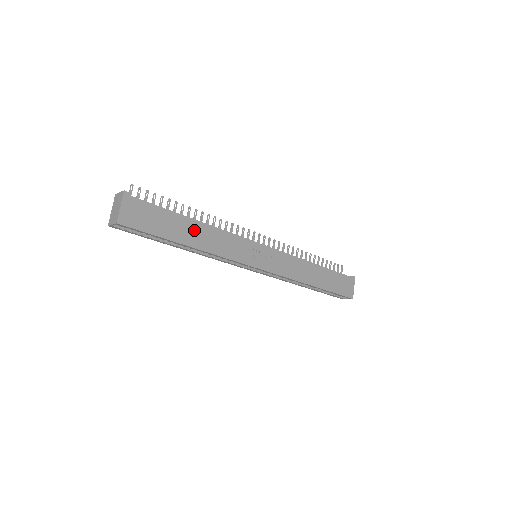
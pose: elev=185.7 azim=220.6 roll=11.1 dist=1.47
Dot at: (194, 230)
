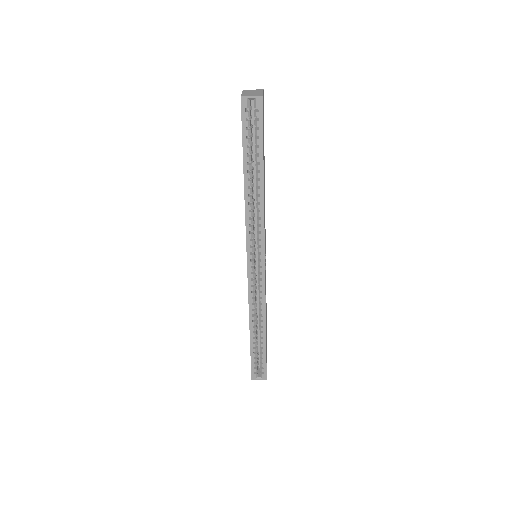
Dot at: (264, 175)
